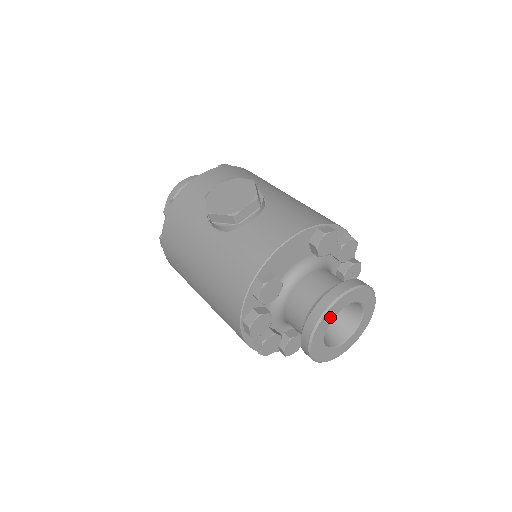
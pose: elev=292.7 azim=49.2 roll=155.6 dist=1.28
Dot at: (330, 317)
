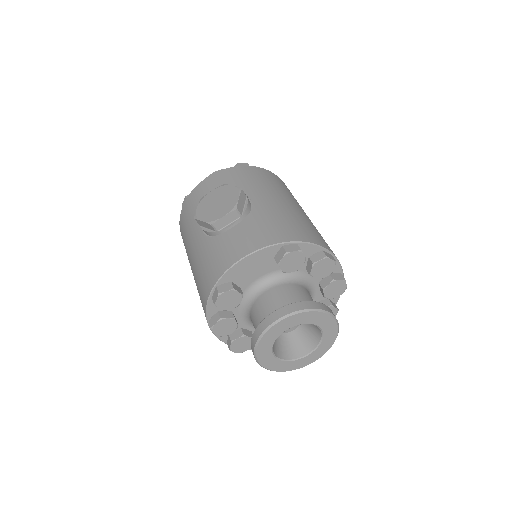
Dot at: (274, 334)
